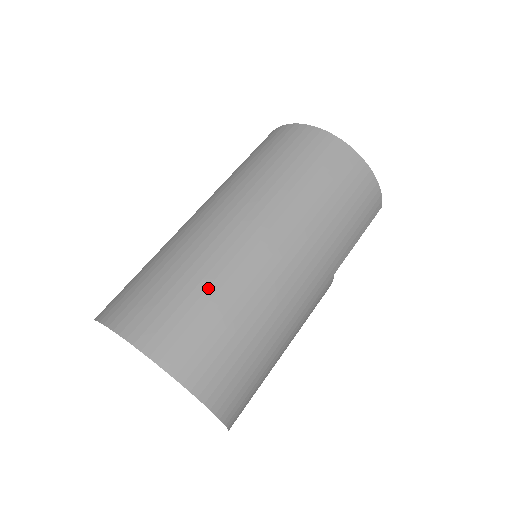
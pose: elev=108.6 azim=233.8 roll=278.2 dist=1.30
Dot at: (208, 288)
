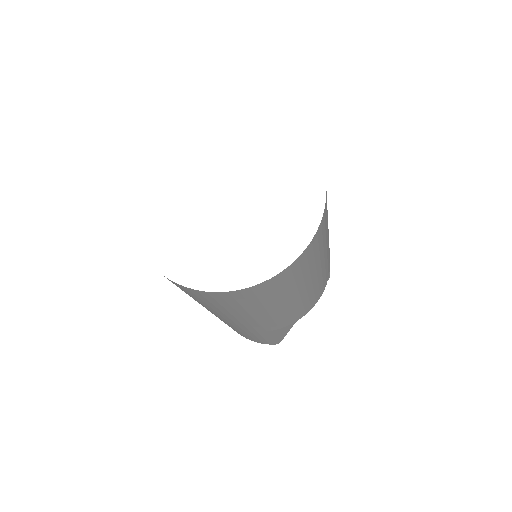
Dot at: occluded
